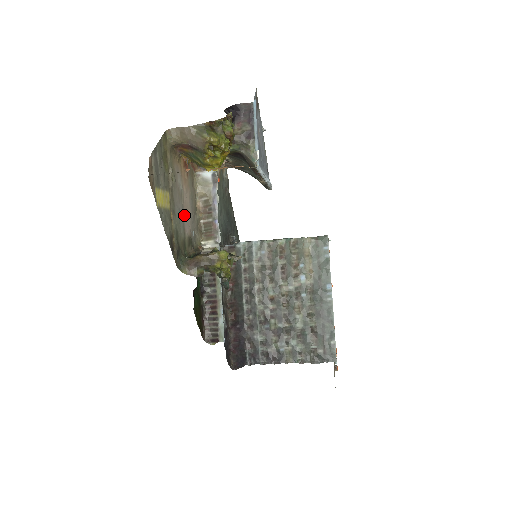
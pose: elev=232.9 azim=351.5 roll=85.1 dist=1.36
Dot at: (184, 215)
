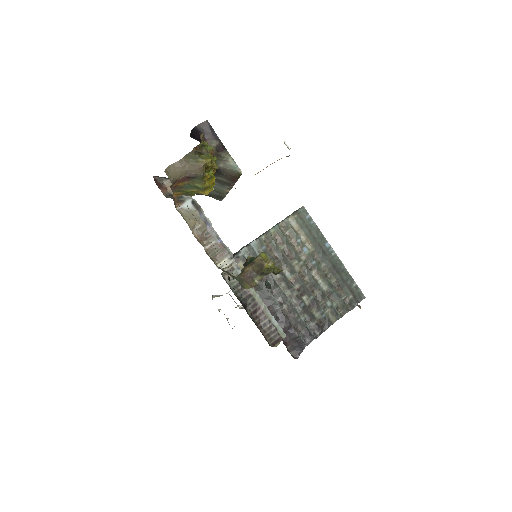
Dot at: occluded
